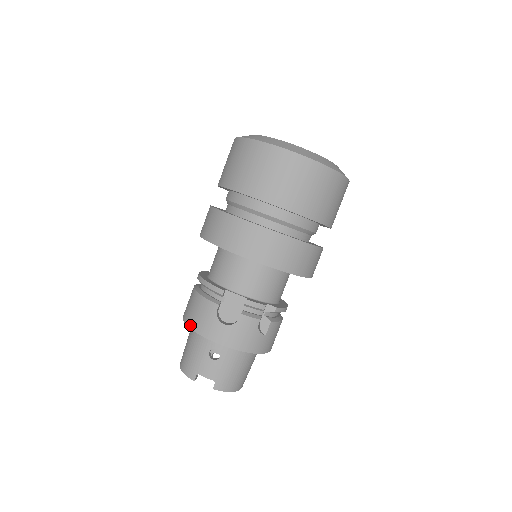
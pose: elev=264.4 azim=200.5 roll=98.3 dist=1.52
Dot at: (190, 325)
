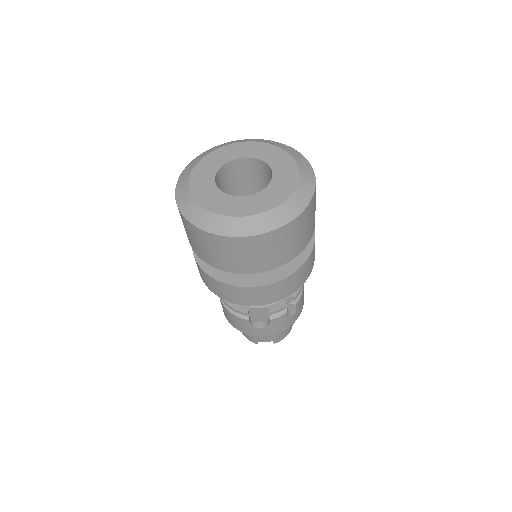
Dot at: (234, 327)
